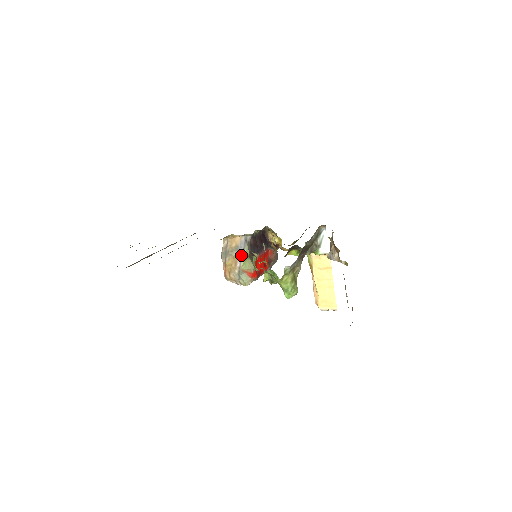
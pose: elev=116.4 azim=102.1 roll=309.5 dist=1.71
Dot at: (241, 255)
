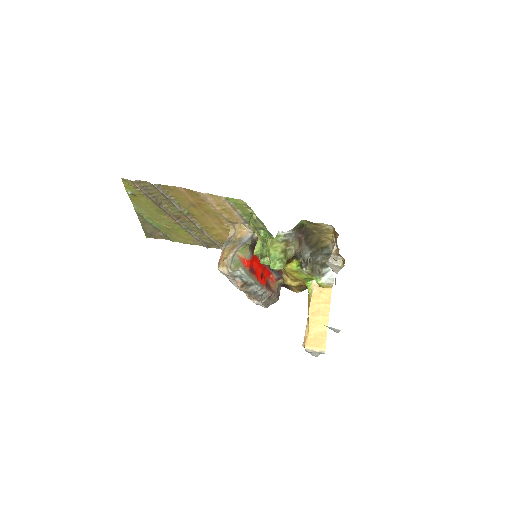
Dot at: (242, 244)
